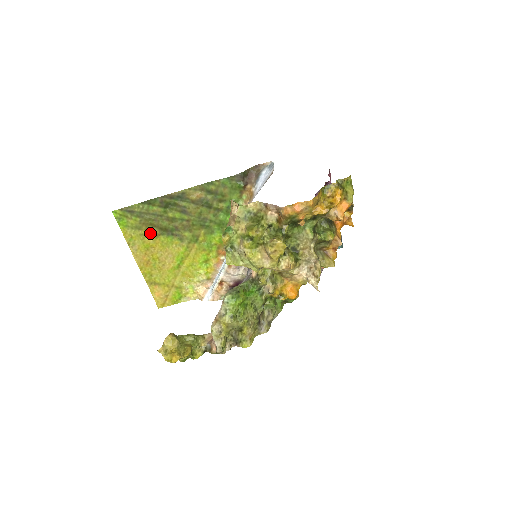
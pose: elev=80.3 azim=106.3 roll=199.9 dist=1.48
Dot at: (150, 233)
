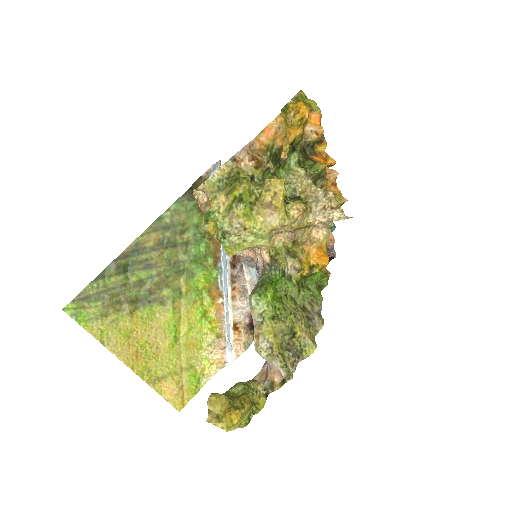
Dot at: (122, 314)
